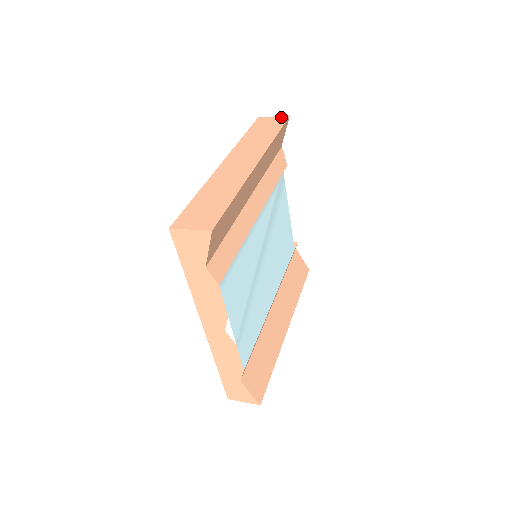
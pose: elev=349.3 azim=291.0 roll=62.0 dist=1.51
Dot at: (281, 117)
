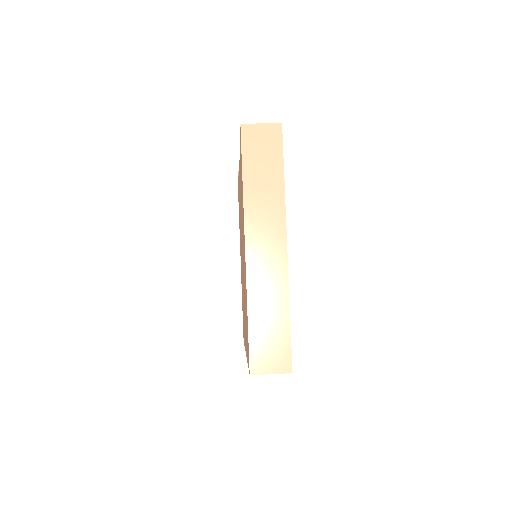
Dot at: (272, 127)
